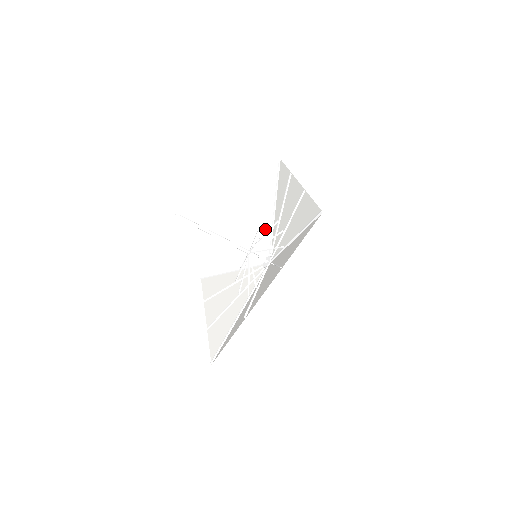
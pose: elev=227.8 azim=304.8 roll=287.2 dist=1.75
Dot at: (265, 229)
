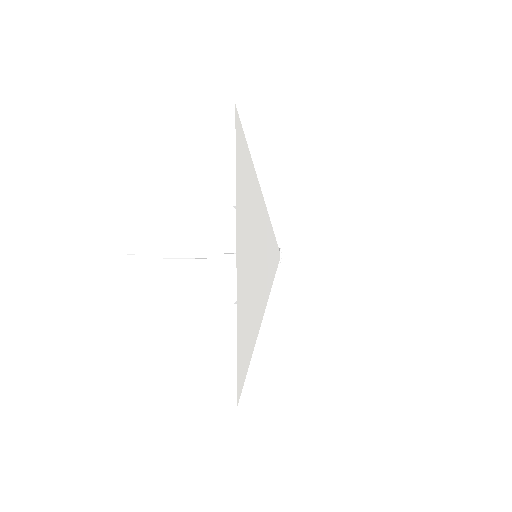
Dot at: occluded
